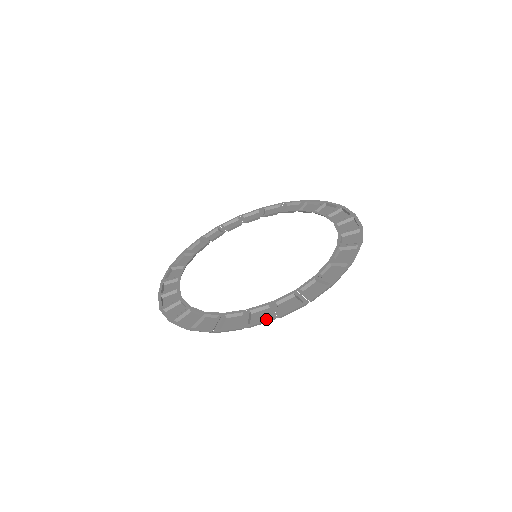
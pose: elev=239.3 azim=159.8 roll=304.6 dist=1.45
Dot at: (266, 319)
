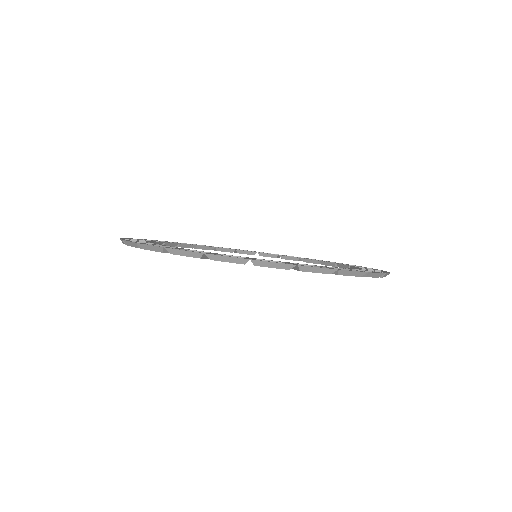
Dot at: occluded
